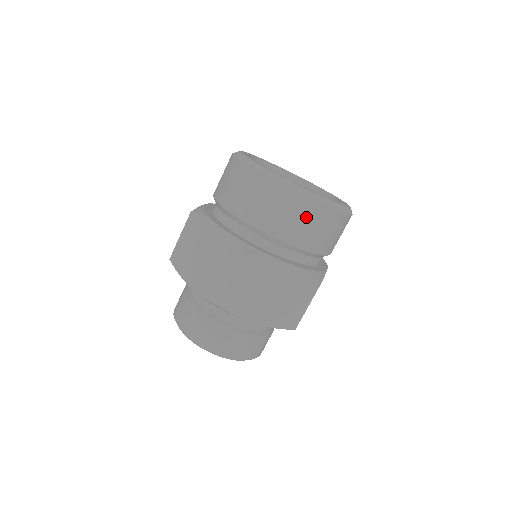
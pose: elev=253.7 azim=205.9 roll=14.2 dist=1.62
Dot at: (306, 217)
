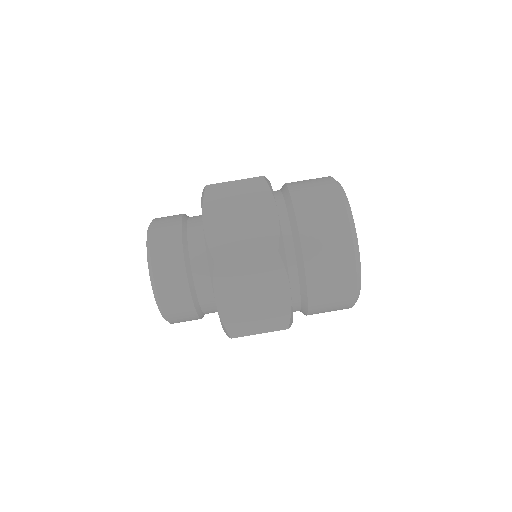
Dot at: (338, 278)
